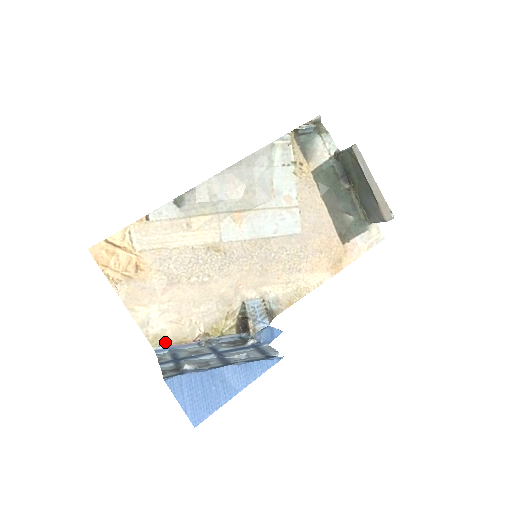
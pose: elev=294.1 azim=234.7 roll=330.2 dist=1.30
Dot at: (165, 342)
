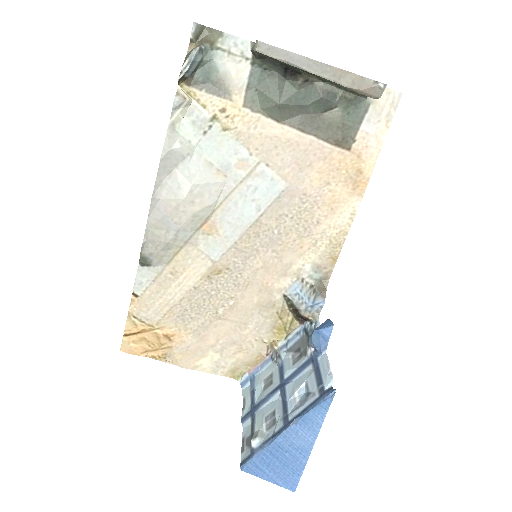
Dot at: (244, 370)
